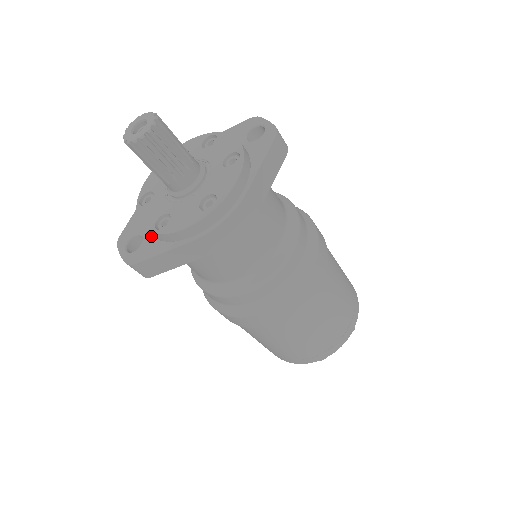
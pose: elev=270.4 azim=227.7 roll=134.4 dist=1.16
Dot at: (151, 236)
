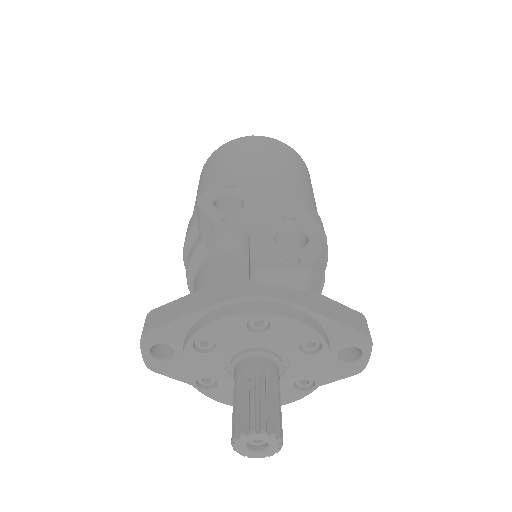
Dot at: occluded
